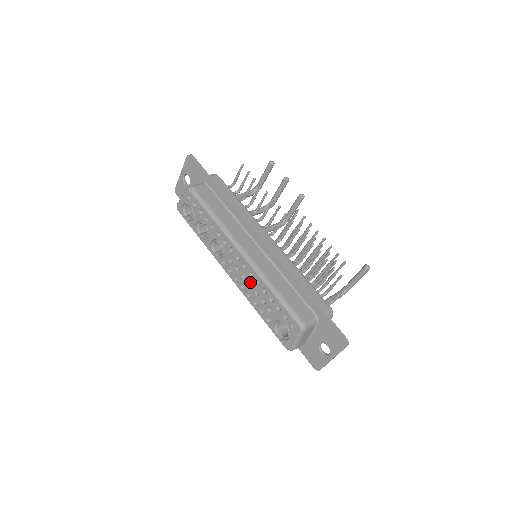
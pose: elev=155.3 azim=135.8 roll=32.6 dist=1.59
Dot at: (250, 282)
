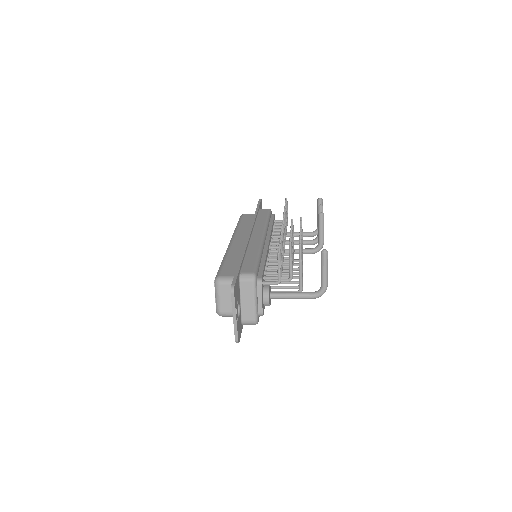
Dot at: occluded
